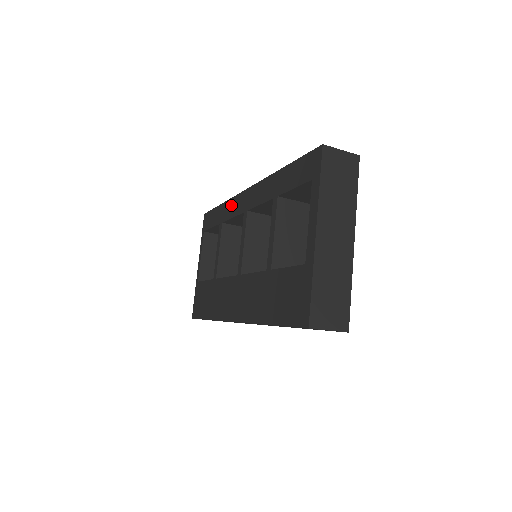
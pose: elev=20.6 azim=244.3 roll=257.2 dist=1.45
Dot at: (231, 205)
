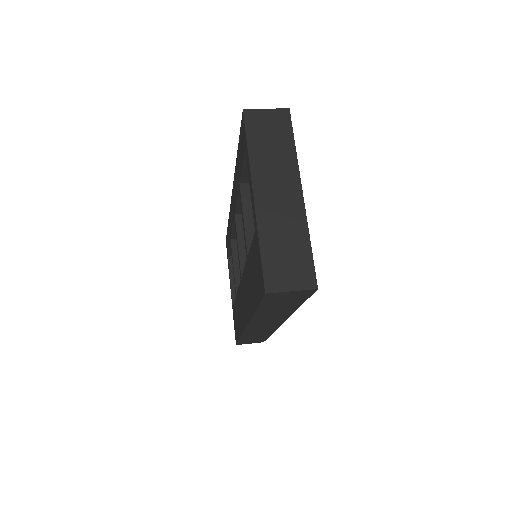
Dot at: (230, 218)
